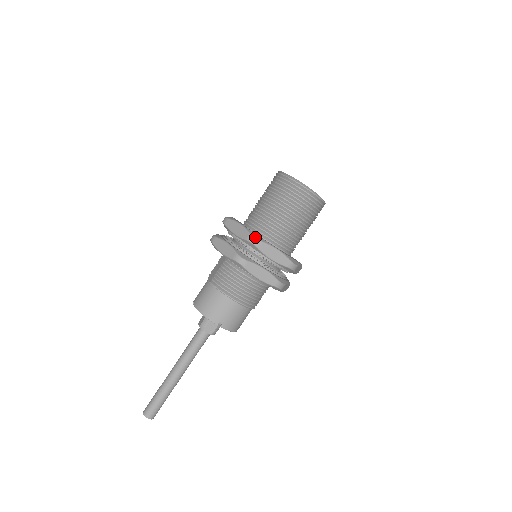
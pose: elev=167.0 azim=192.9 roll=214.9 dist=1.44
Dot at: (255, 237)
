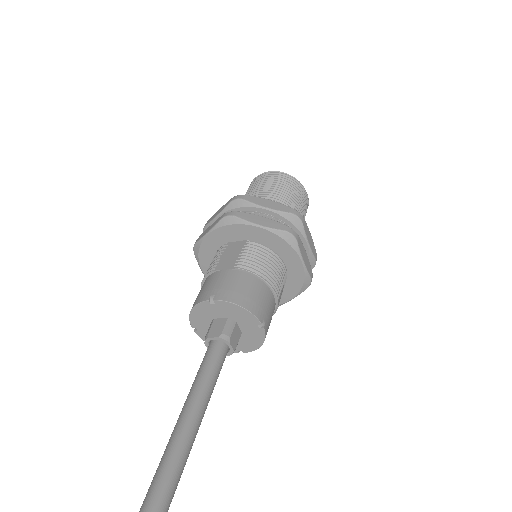
Dot at: occluded
